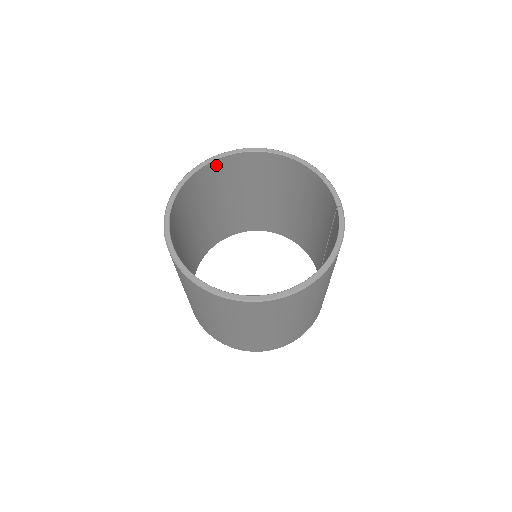
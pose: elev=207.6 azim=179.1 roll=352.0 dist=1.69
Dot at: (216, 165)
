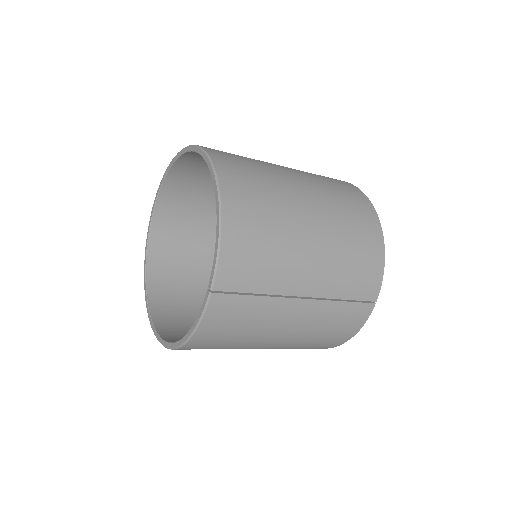
Dot at: (194, 155)
